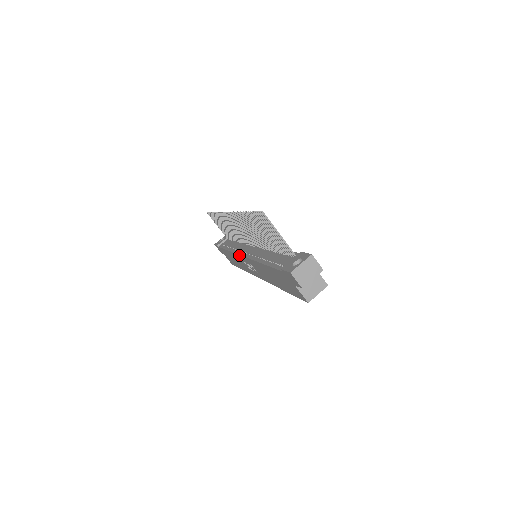
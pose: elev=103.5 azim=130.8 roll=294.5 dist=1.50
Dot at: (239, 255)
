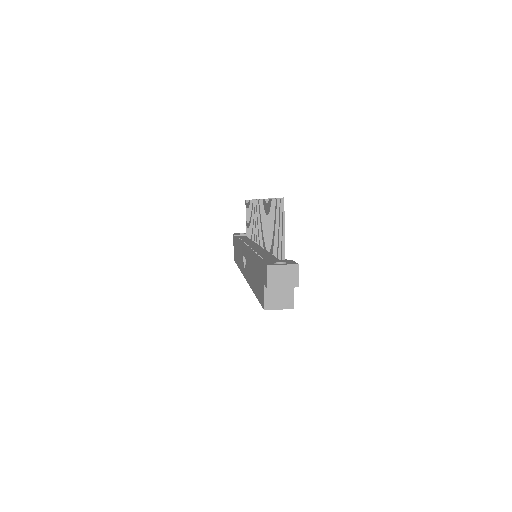
Dot at: (242, 245)
